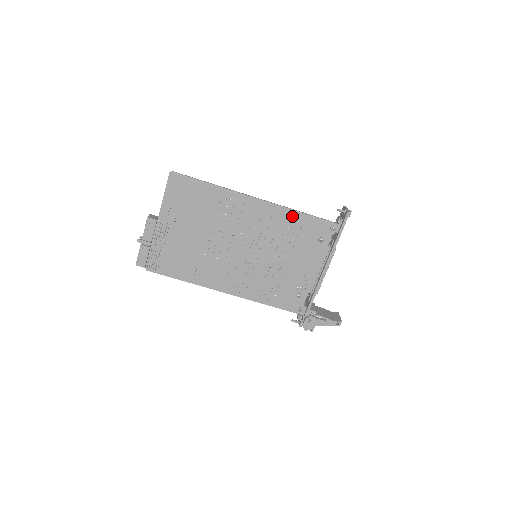
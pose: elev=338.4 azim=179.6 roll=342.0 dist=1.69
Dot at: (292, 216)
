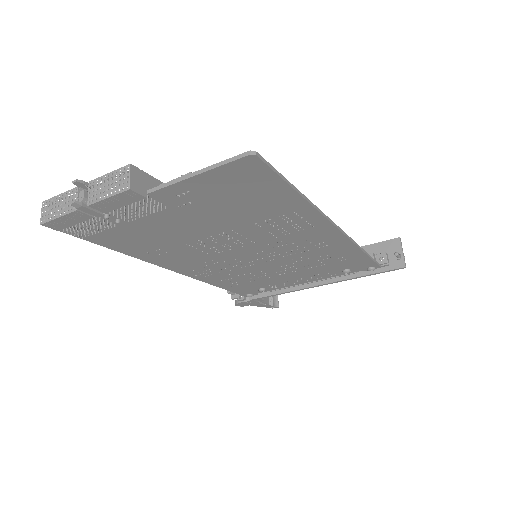
Dot at: (350, 251)
